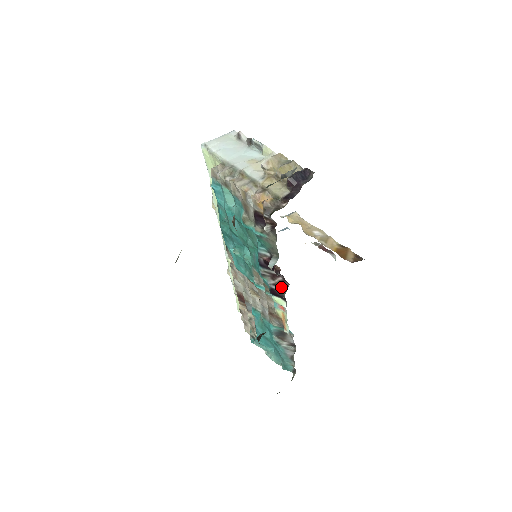
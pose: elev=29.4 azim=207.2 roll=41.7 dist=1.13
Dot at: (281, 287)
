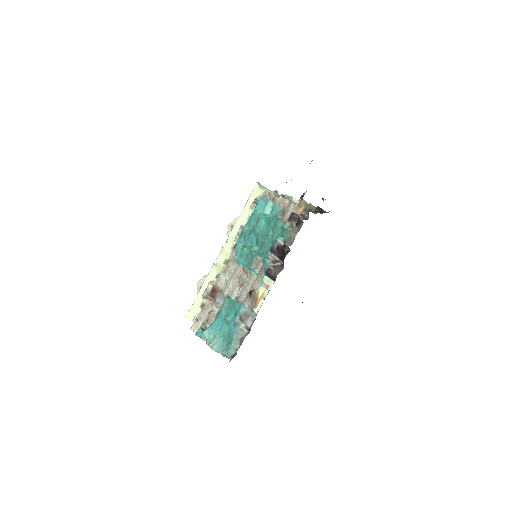
Dot at: (277, 269)
